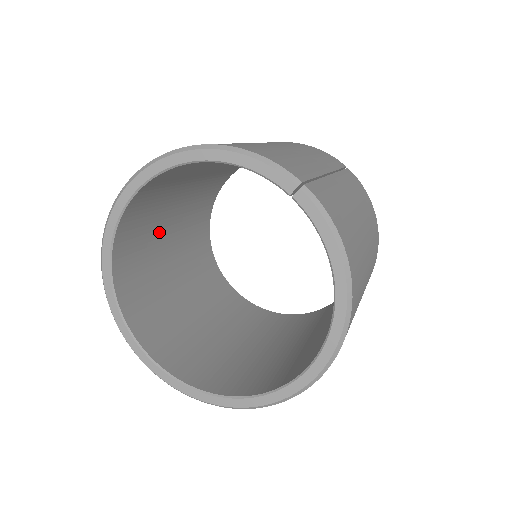
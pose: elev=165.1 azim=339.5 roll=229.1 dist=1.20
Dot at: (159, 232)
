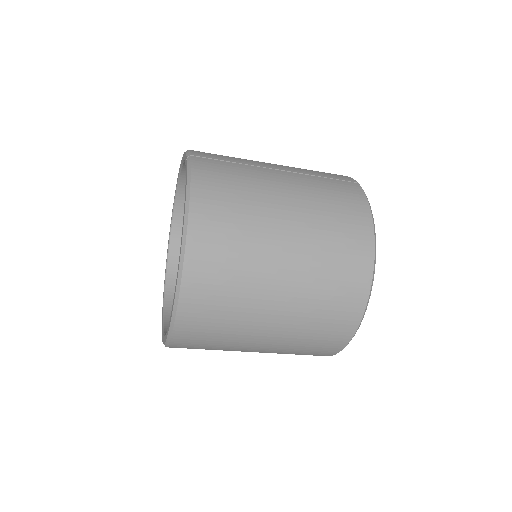
Dot at: occluded
